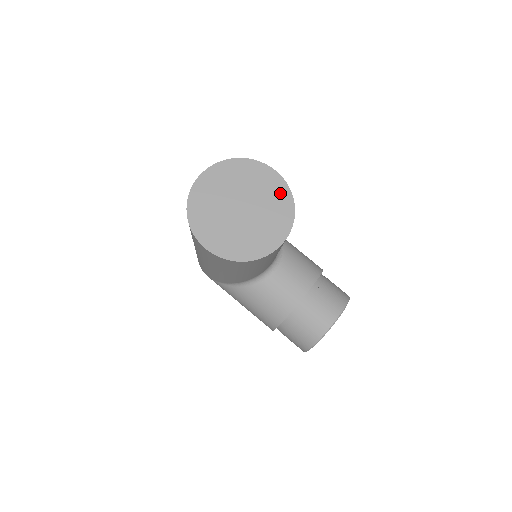
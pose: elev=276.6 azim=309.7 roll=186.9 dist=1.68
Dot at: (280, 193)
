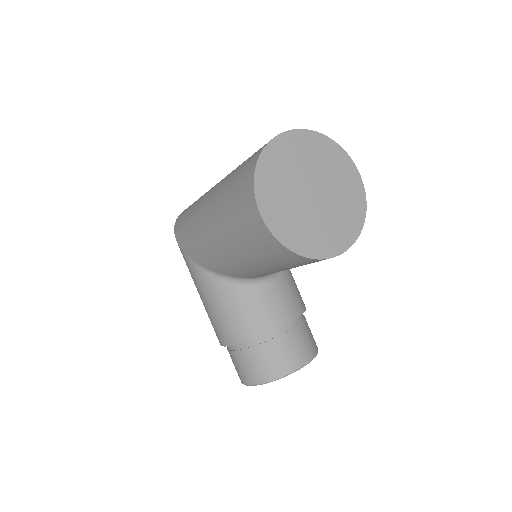
Dot at: (356, 201)
